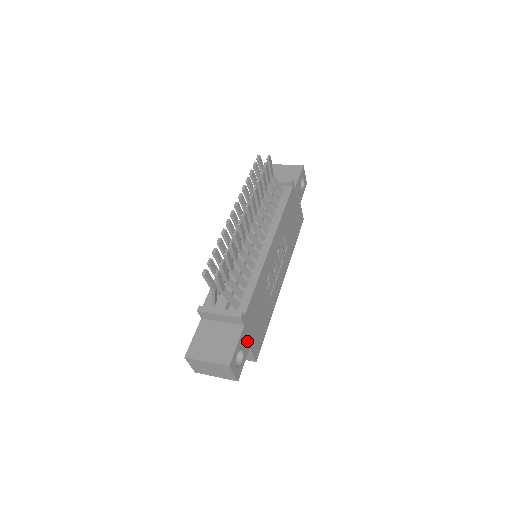
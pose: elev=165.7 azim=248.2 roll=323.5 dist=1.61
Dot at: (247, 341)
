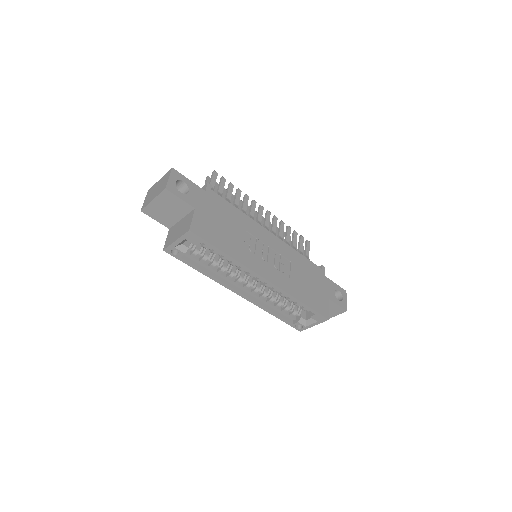
Dot at: (198, 201)
